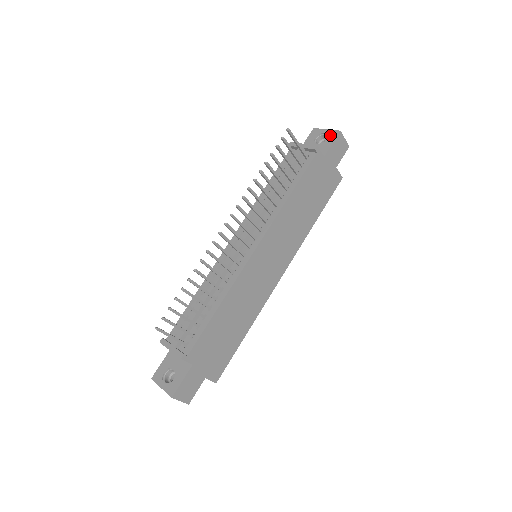
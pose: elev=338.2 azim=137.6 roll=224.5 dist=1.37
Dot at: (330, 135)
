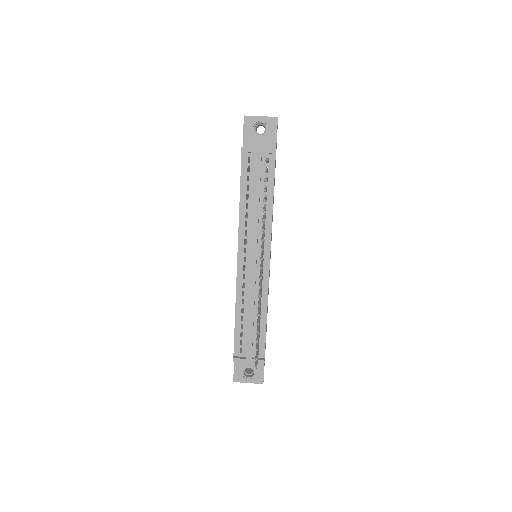
Dot at: (269, 124)
